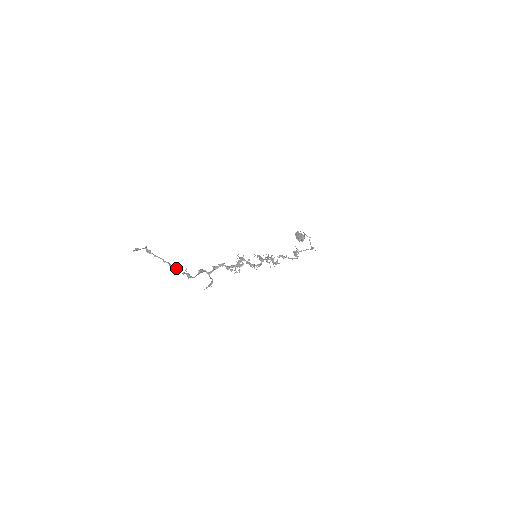
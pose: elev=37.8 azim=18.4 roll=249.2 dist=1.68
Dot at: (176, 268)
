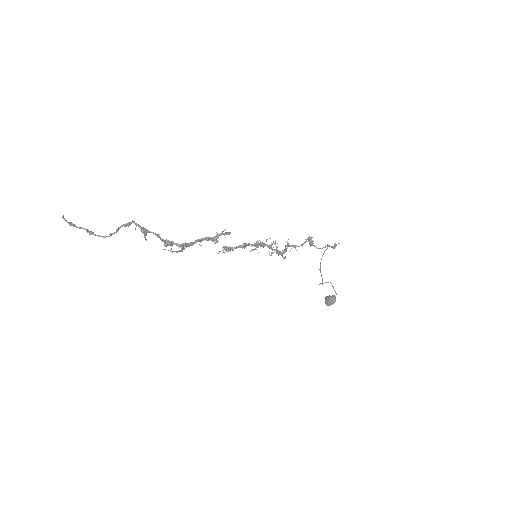
Dot at: (124, 224)
